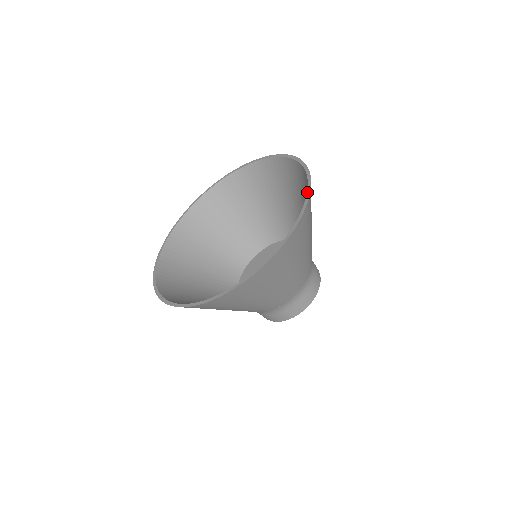
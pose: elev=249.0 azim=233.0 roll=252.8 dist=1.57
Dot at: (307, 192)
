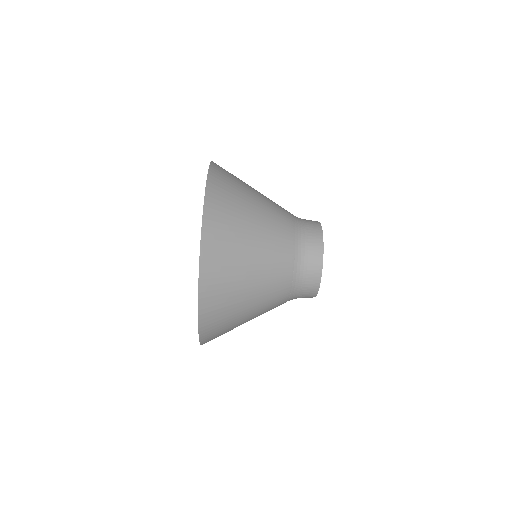
Dot at: occluded
